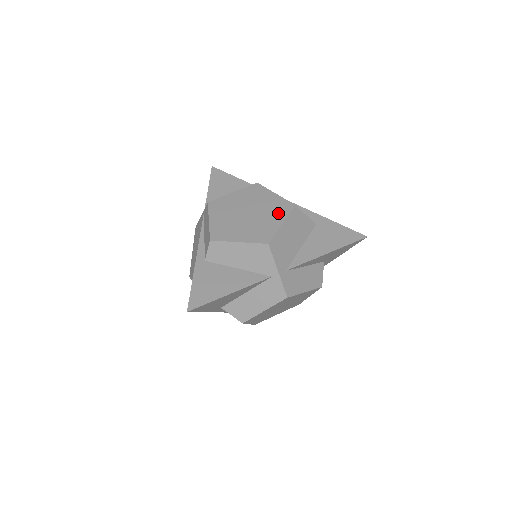
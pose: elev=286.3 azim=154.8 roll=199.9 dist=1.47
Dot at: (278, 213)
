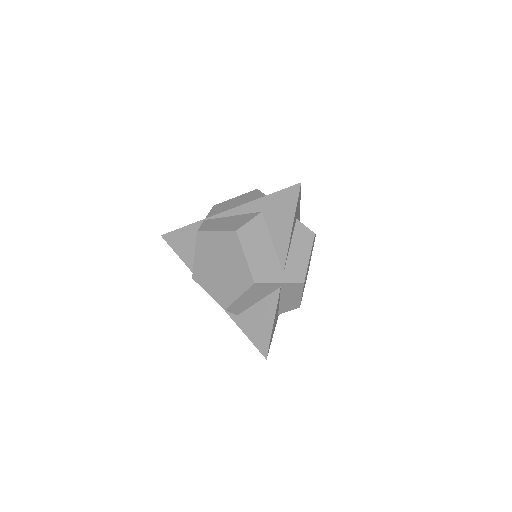
Dot at: (234, 249)
